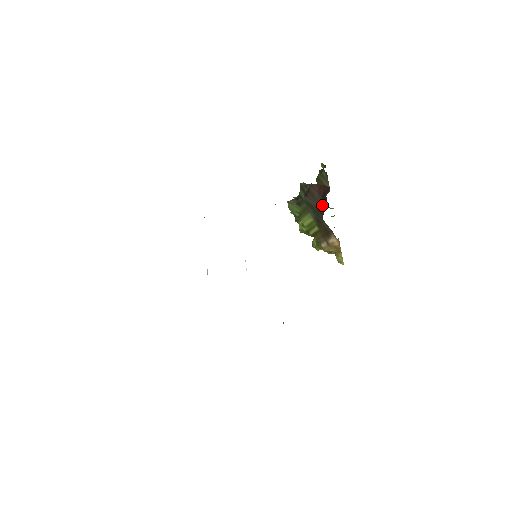
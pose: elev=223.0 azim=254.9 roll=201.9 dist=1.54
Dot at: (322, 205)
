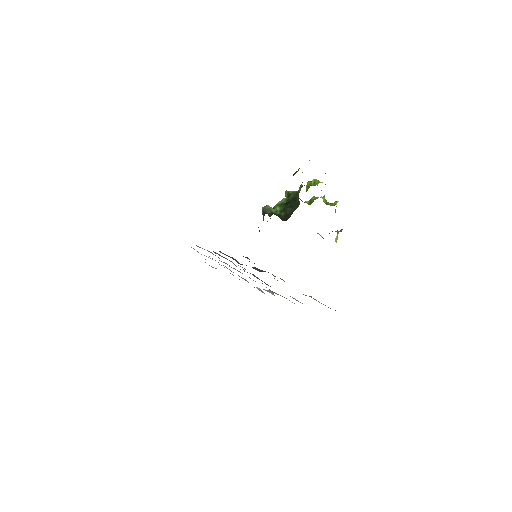
Dot at: occluded
